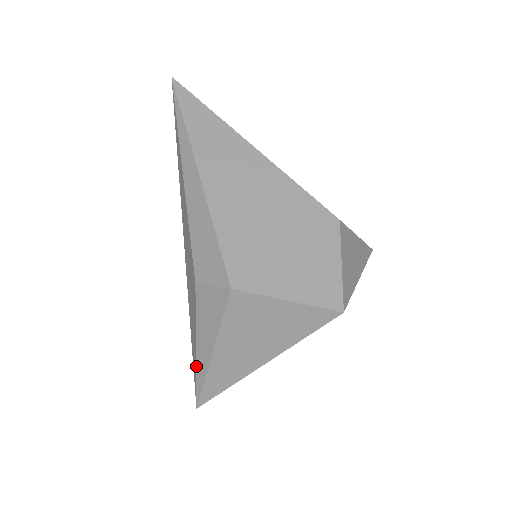
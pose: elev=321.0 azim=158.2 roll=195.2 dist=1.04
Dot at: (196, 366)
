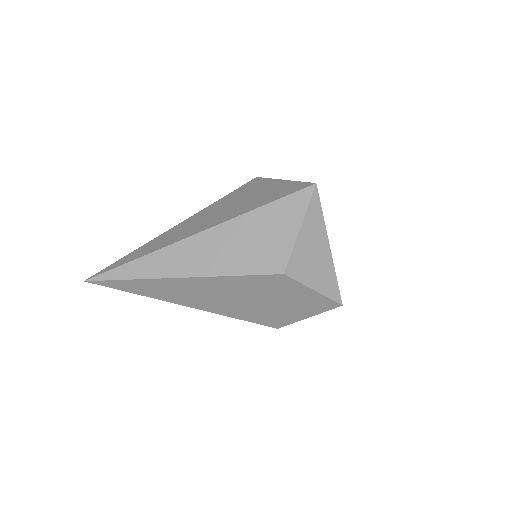
Dot at: occluded
